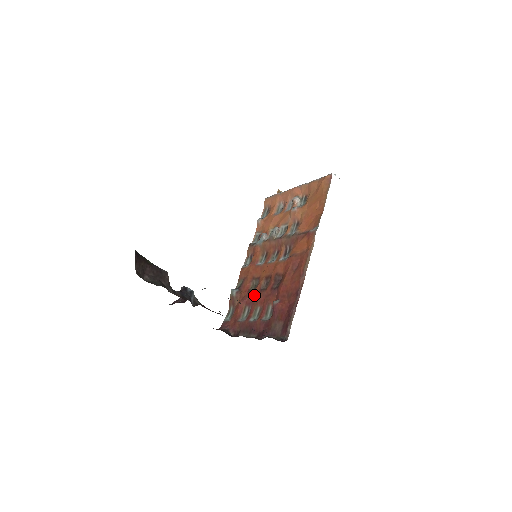
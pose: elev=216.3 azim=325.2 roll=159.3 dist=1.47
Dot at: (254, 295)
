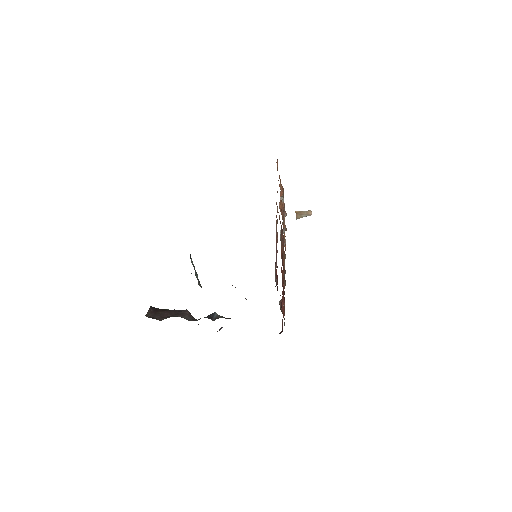
Dot at: (283, 289)
